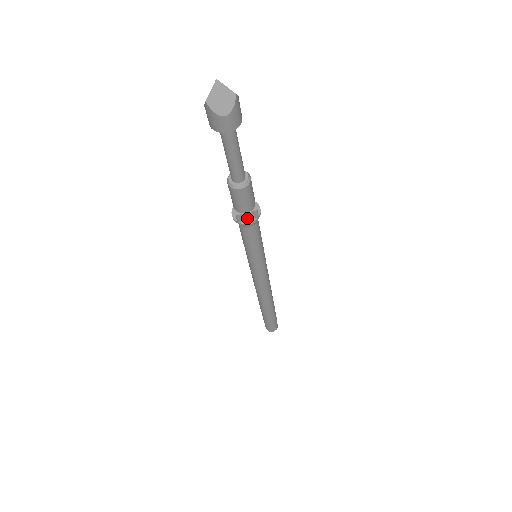
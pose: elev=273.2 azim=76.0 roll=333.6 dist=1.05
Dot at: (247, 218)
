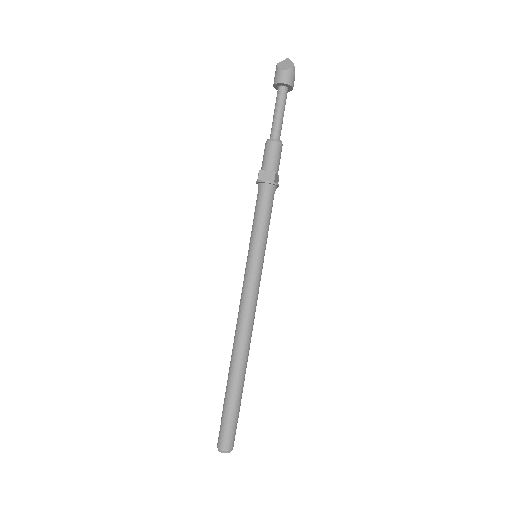
Dot at: (265, 178)
